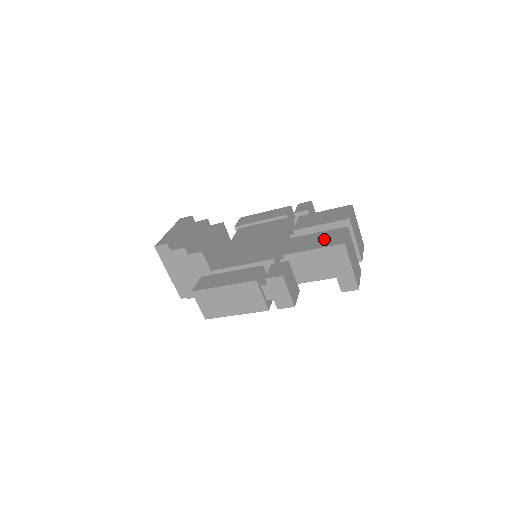
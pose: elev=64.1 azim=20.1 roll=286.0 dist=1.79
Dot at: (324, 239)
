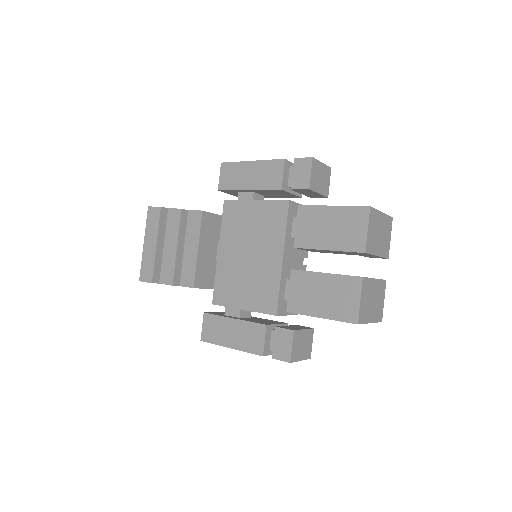
Dot at: (333, 299)
